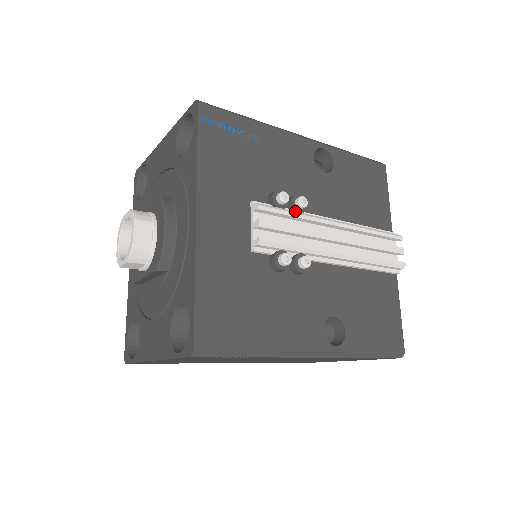
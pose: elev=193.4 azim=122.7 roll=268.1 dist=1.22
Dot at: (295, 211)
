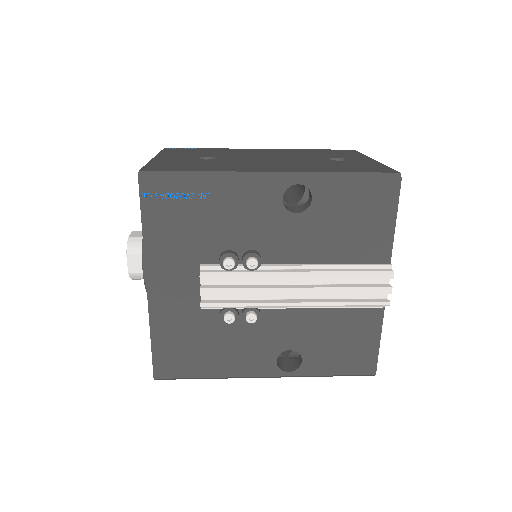
Dot at: (247, 269)
